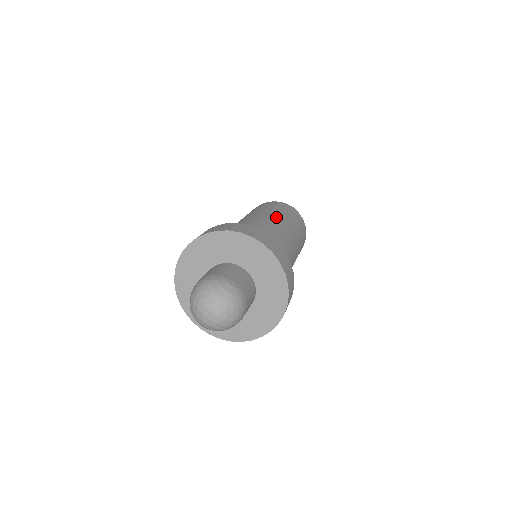
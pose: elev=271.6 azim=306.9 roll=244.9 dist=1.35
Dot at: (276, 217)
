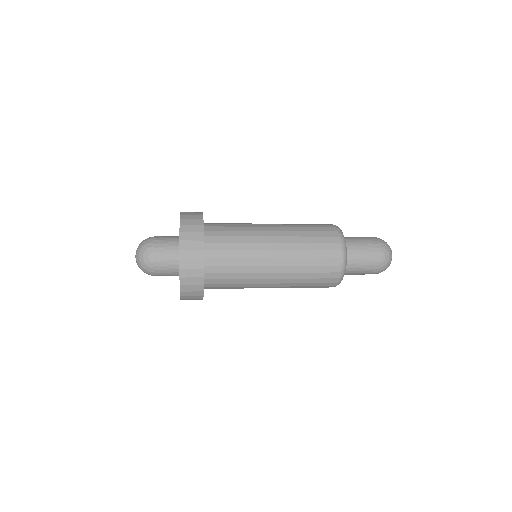
Dot at: (285, 251)
